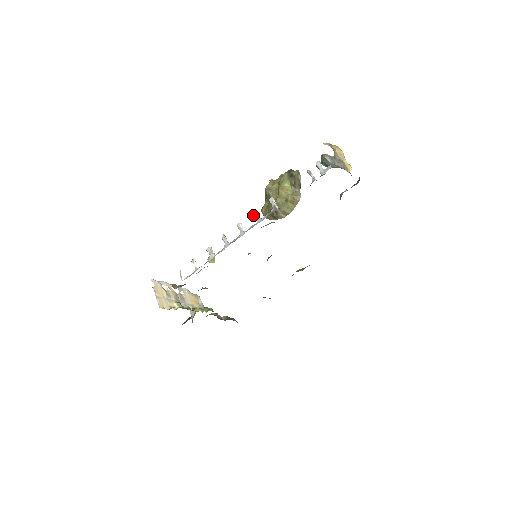
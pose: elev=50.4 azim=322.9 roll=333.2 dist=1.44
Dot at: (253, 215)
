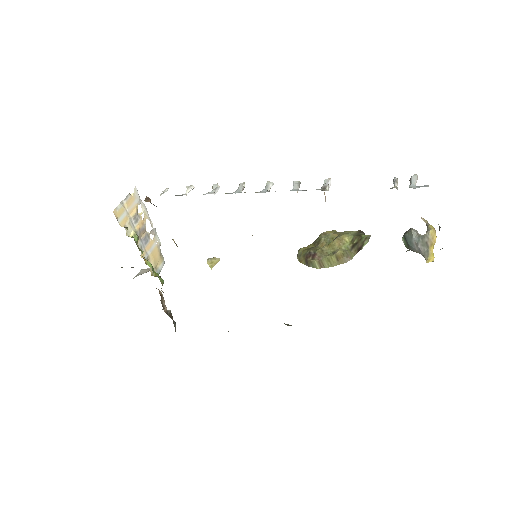
Dot at: (293, 182)
